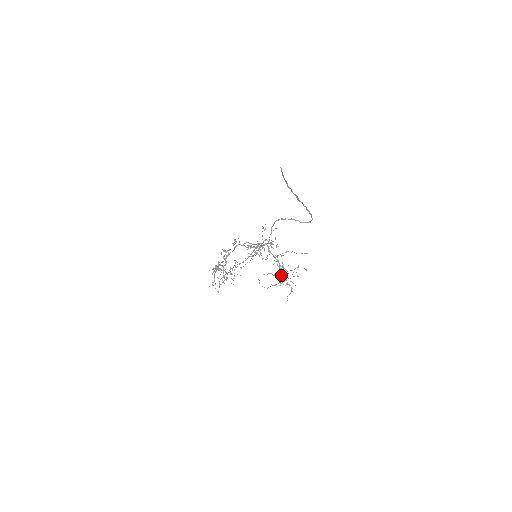
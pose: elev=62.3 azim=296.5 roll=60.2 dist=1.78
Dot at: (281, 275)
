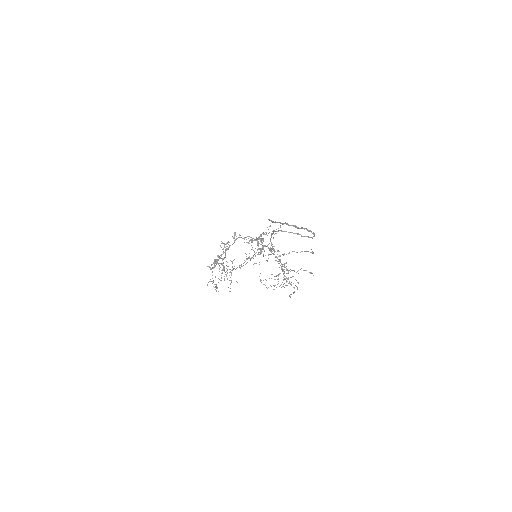
Dot at: (283, 274)
